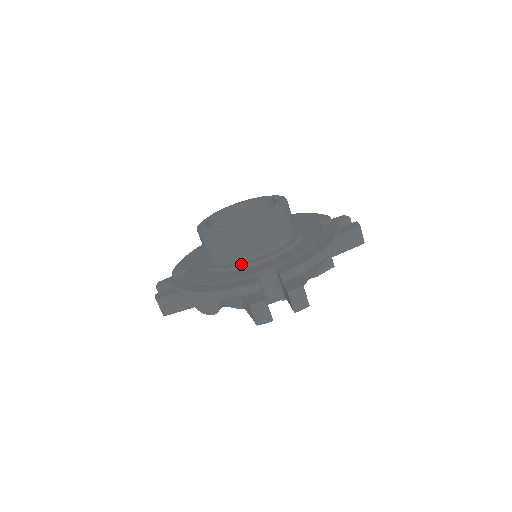
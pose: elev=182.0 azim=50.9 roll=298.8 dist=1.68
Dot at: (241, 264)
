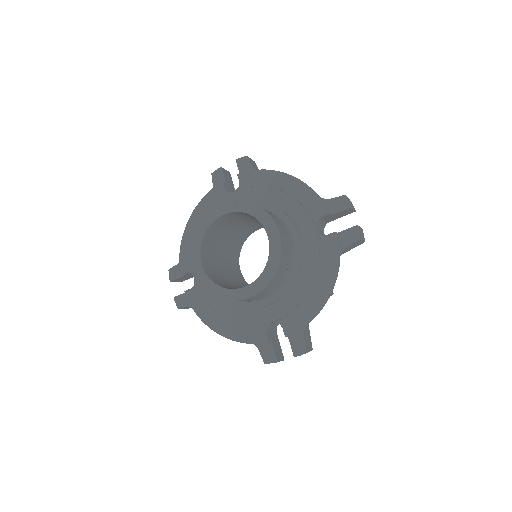
Dot at: (247, 307)
